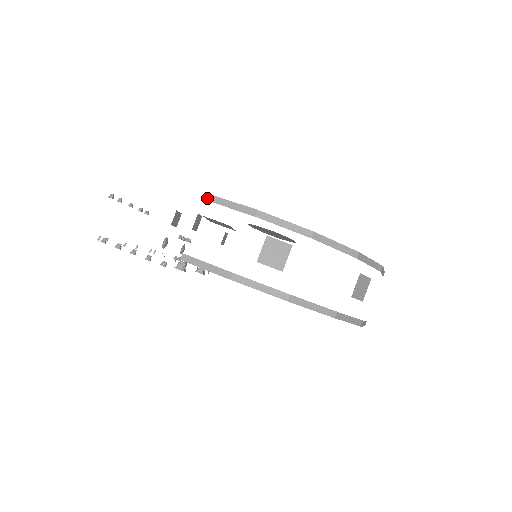
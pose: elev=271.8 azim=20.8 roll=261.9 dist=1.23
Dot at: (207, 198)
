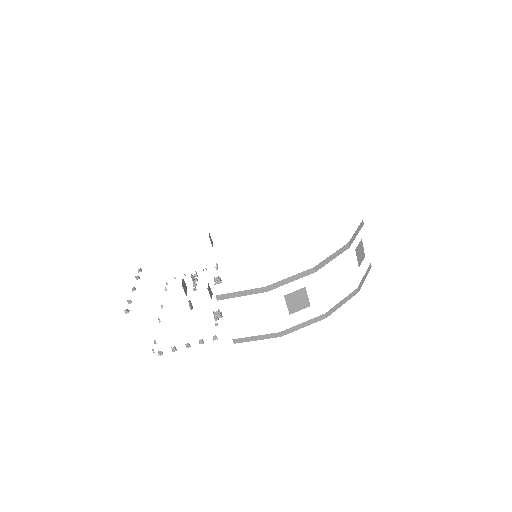
Dot at: (219, 298)
